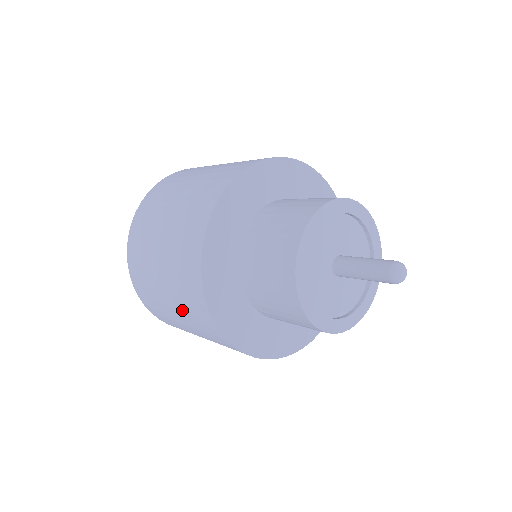
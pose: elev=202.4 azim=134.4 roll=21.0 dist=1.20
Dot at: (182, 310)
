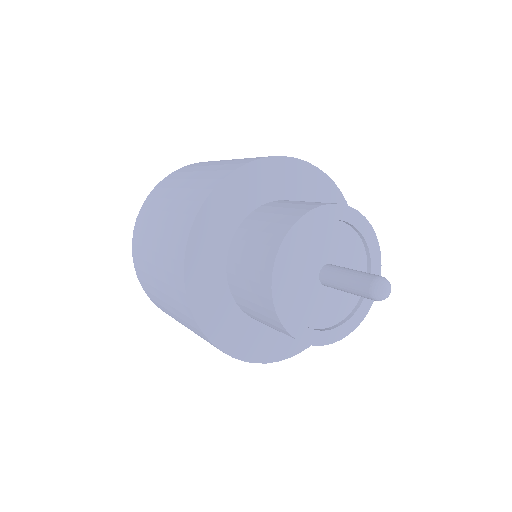
Dot at: (198, 335)
